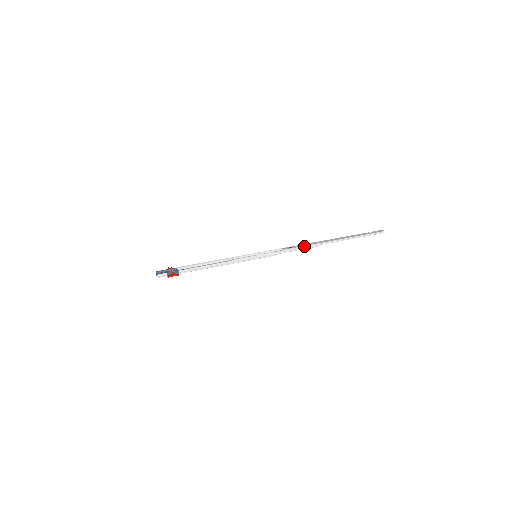
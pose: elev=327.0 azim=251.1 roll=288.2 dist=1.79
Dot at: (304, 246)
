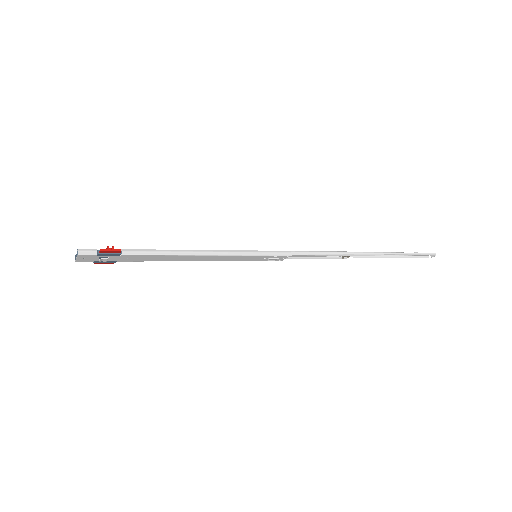
Dot at: (330, 251)
